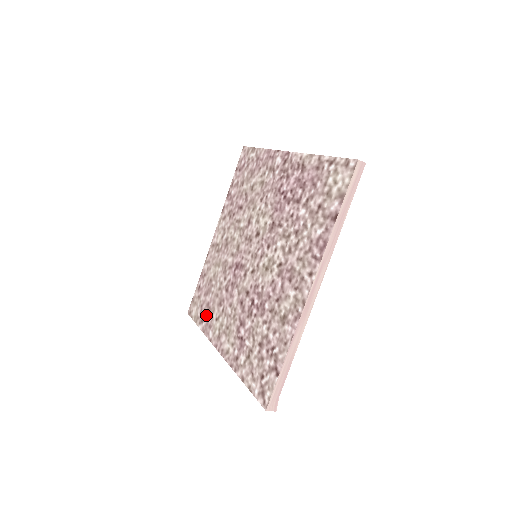
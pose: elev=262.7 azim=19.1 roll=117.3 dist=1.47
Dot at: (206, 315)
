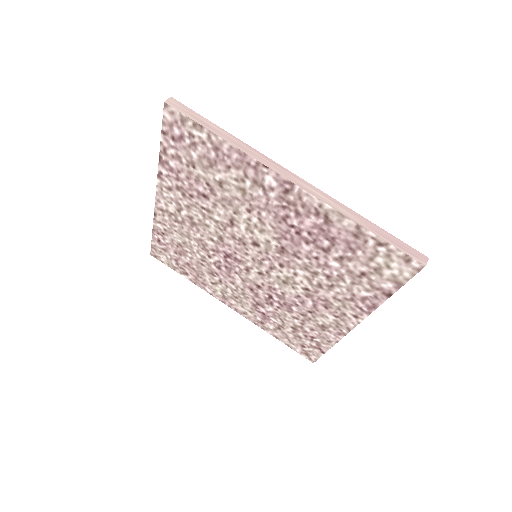
Dot at: (191, 272)
